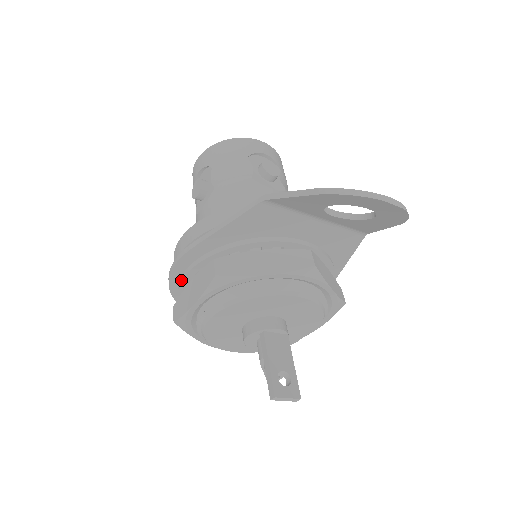
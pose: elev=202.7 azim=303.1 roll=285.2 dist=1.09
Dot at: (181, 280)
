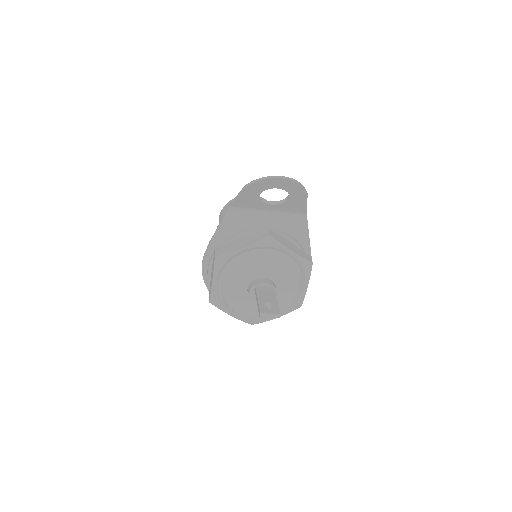
Dot at: occluded
